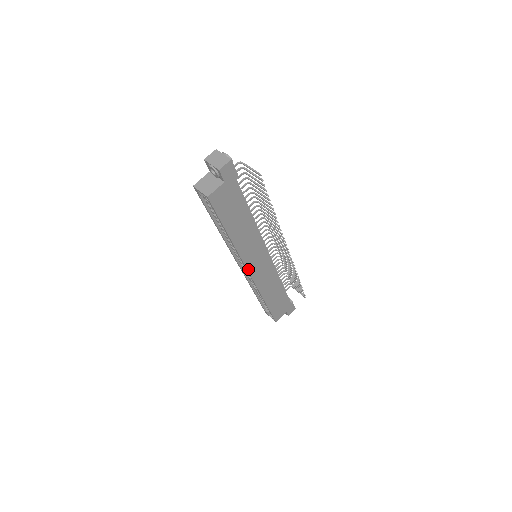
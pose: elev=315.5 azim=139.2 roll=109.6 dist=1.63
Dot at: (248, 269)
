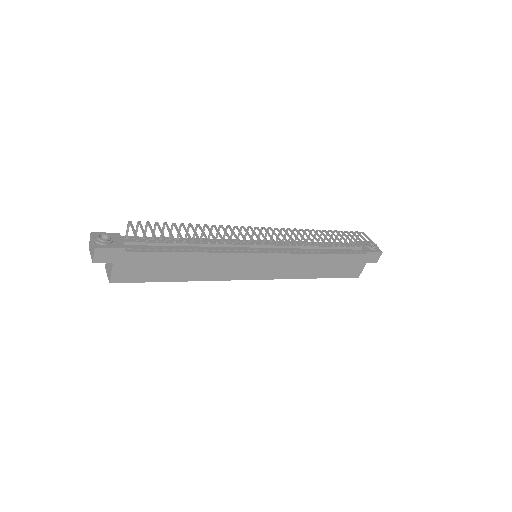
Dot at: (247, 278)
